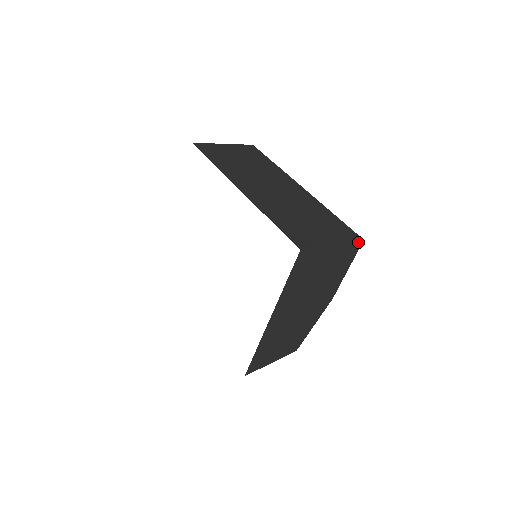
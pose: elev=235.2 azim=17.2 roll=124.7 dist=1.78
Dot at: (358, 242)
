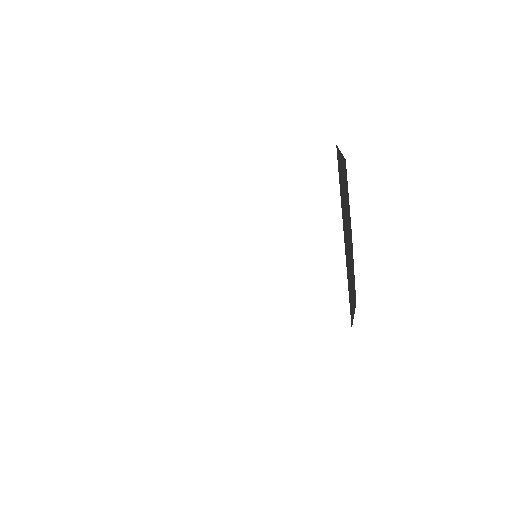
Dot at: (345, 161)
